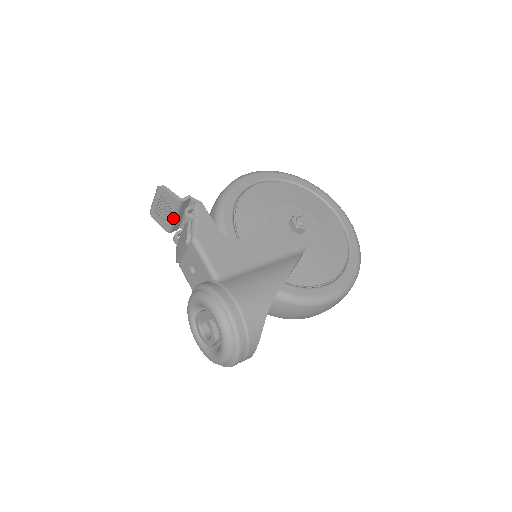
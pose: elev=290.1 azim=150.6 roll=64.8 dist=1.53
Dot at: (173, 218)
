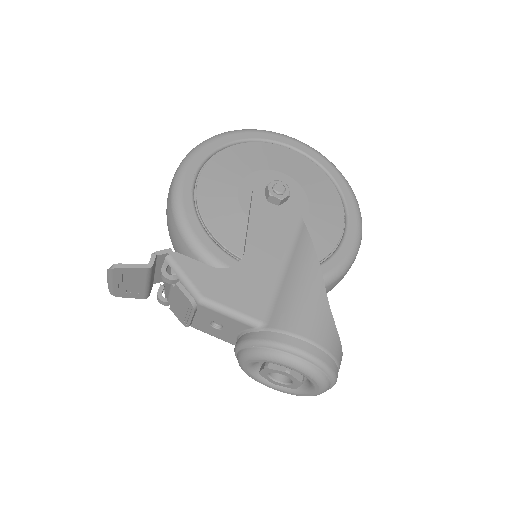
Dot at: (147, 285)
